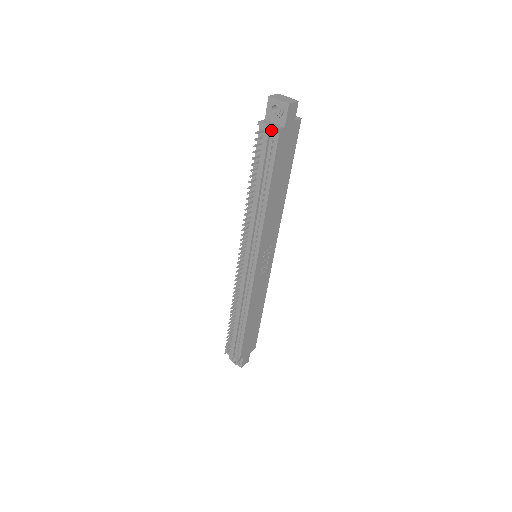
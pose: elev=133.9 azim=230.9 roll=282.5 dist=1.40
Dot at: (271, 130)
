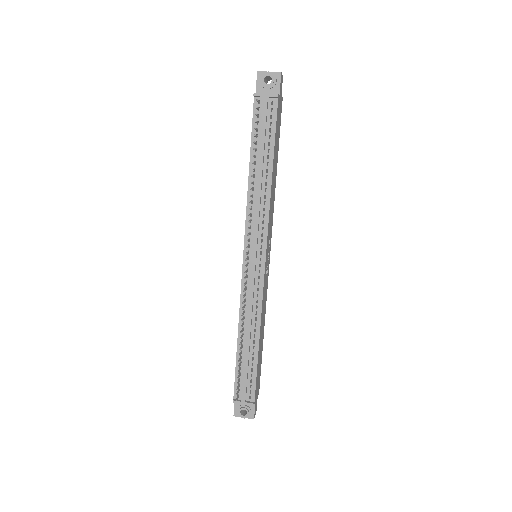
Dot at: (270, 97)
